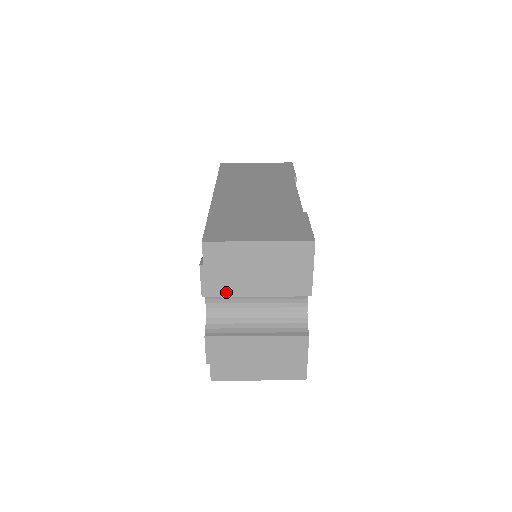
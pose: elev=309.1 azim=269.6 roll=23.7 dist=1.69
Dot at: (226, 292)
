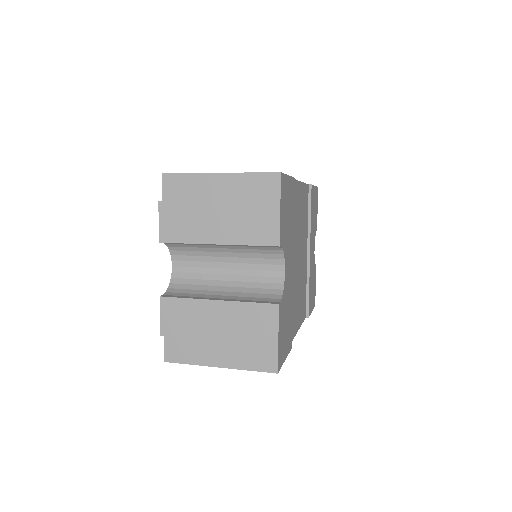
Dot at: (184, 237)
